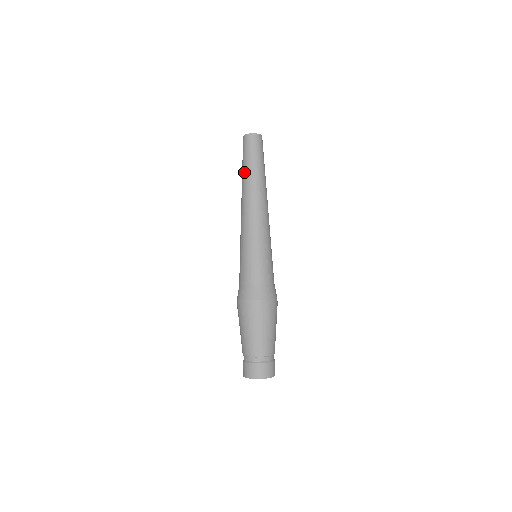
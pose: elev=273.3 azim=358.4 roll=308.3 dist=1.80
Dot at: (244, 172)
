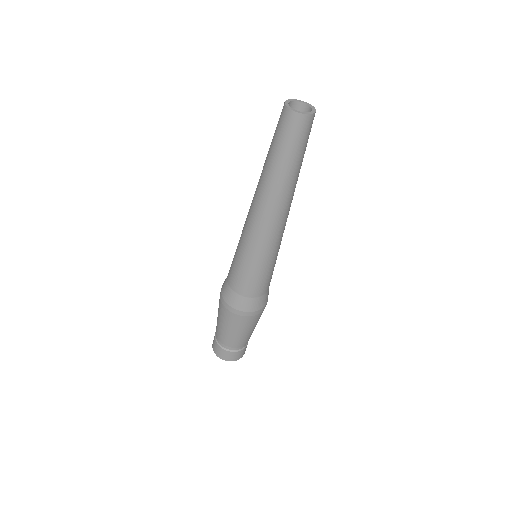
Dot at: (286, 172)
